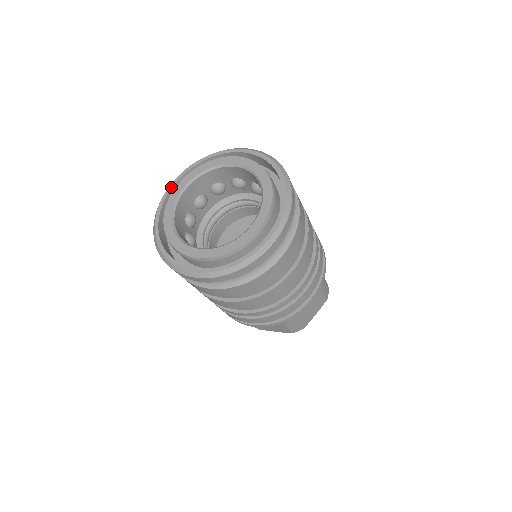
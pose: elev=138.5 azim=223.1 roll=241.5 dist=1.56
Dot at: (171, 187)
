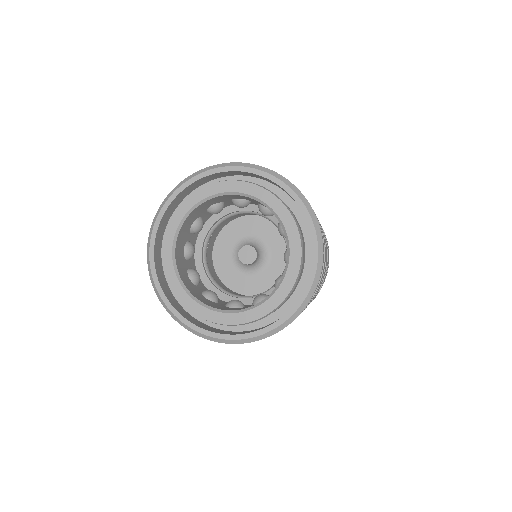
Dot at: (223, 170)
